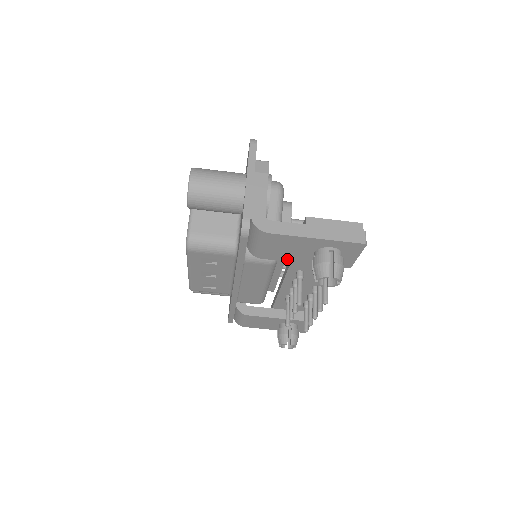
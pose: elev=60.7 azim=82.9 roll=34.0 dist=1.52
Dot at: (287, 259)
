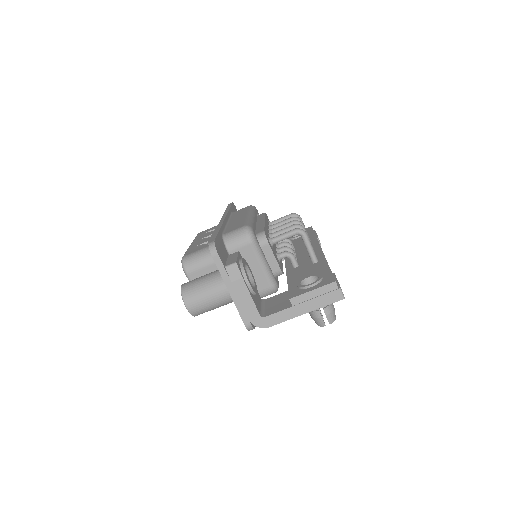
Dot at: occluded
